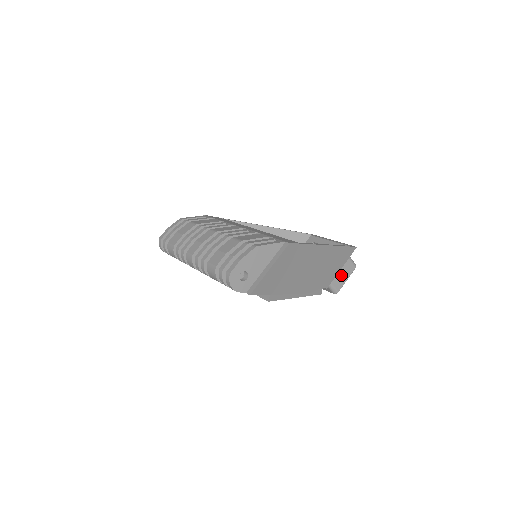
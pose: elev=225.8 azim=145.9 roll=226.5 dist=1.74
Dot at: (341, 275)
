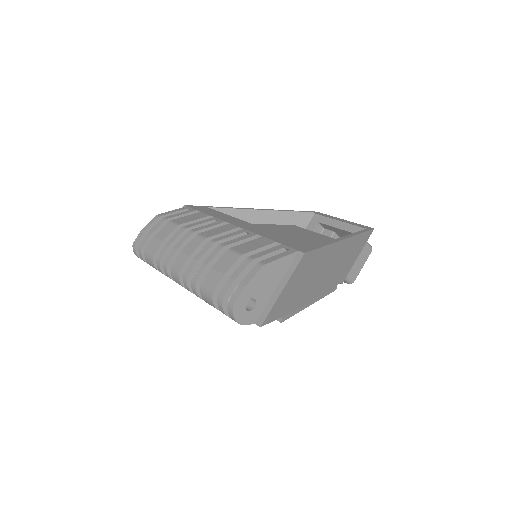
Dot at: (356, 262)
